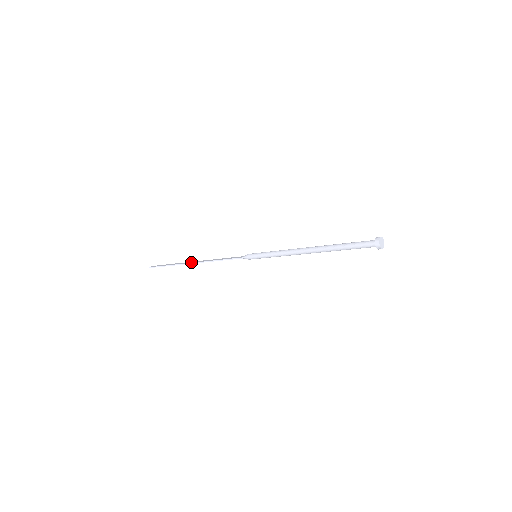
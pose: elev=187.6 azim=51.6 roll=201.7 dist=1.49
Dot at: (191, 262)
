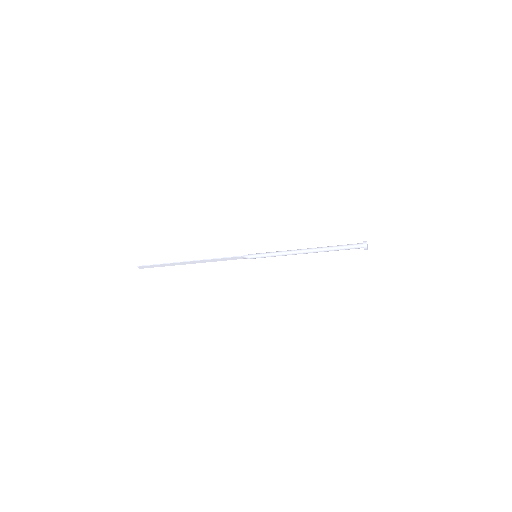
Dot at: (188, 261)
